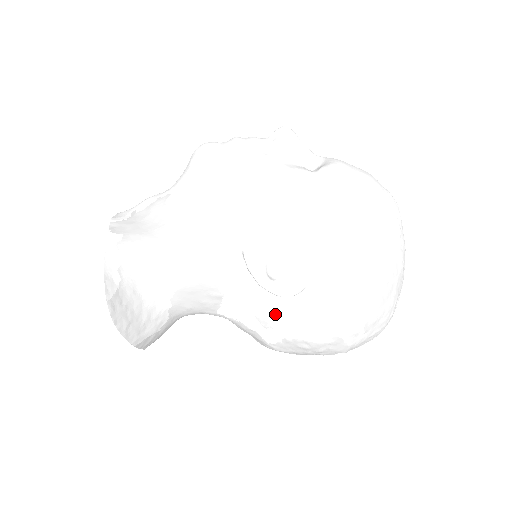
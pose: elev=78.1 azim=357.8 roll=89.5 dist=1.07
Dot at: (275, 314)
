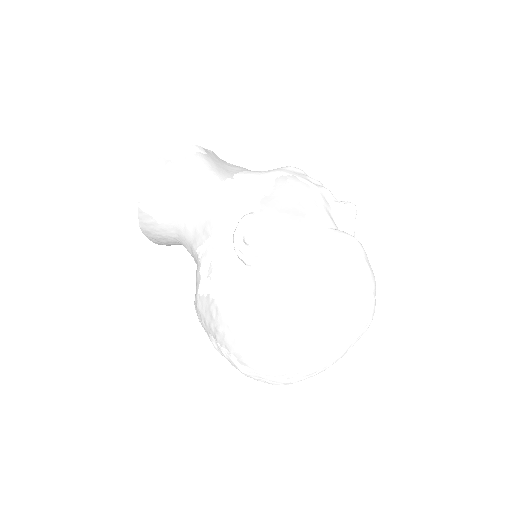
Dot at: (222, 269)
